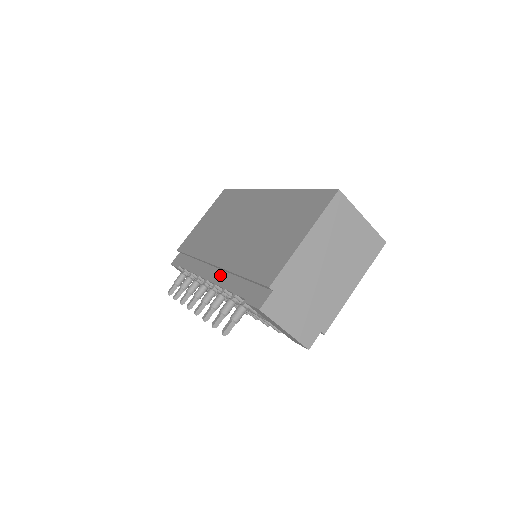
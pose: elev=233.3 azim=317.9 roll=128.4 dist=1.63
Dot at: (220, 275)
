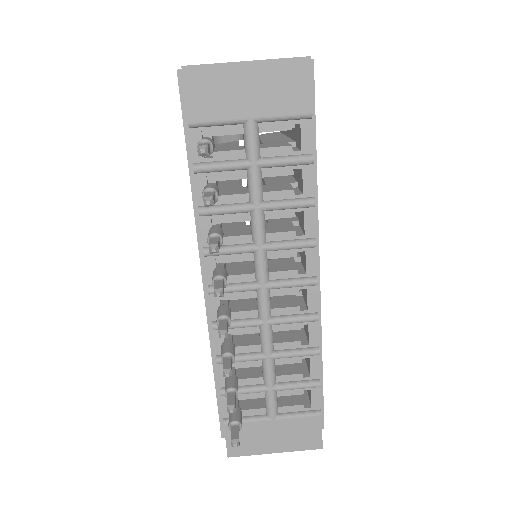
Dot at: occluded
